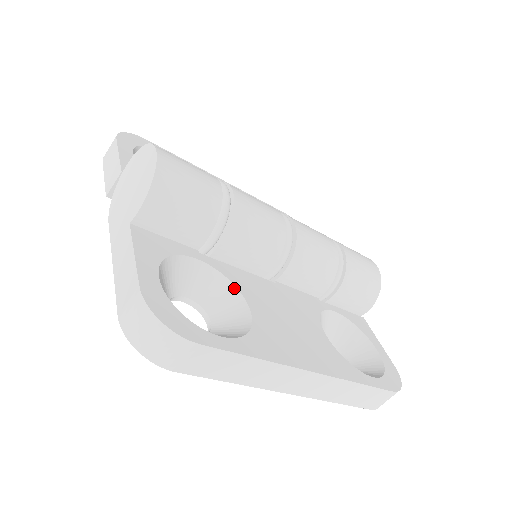
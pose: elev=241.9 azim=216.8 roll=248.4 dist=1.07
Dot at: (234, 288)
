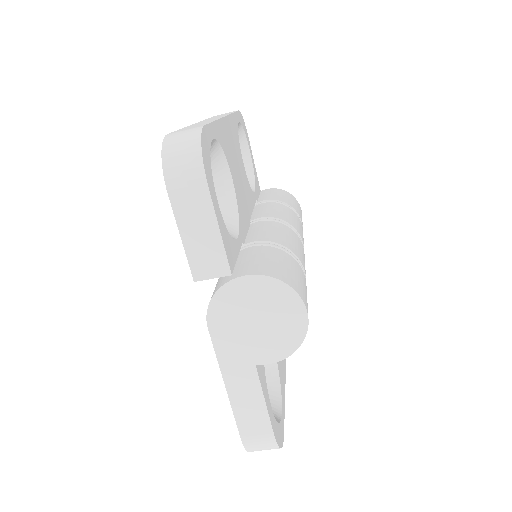
Dot at: occluded
